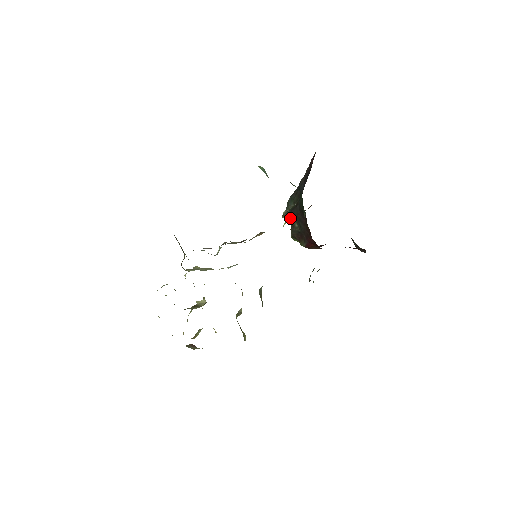
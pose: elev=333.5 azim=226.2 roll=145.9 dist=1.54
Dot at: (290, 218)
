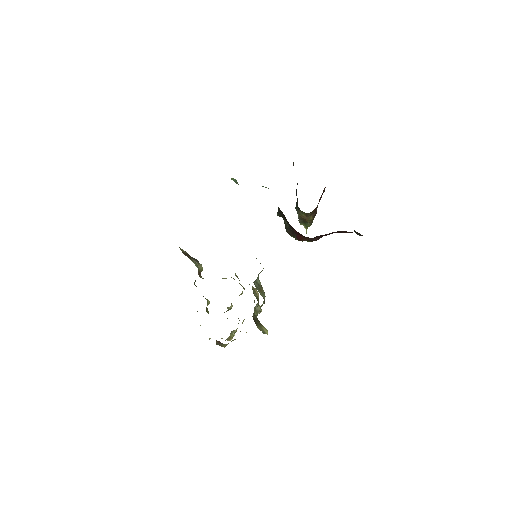
Dot at: (306, 224)
